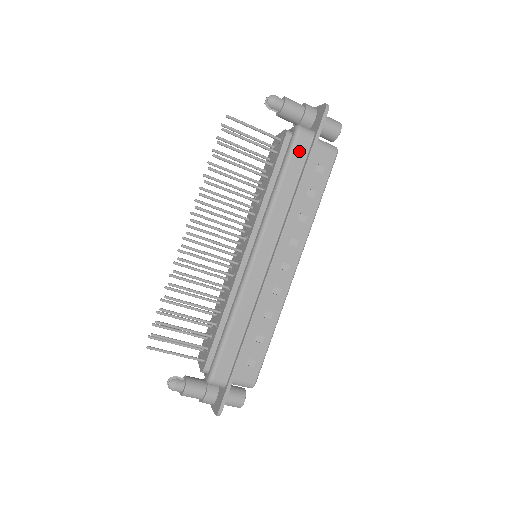
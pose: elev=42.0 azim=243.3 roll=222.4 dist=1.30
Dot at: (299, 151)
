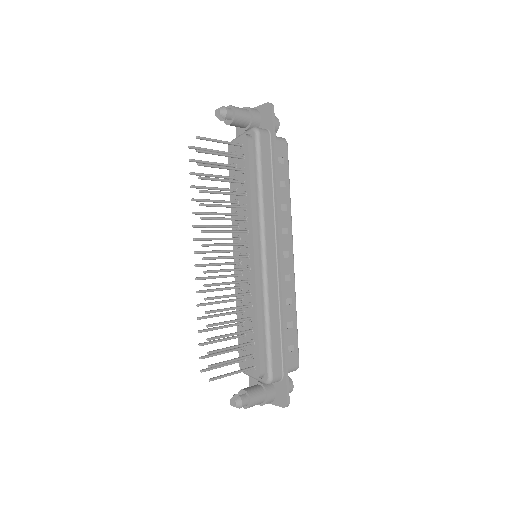
Dot at: (265, 150)
